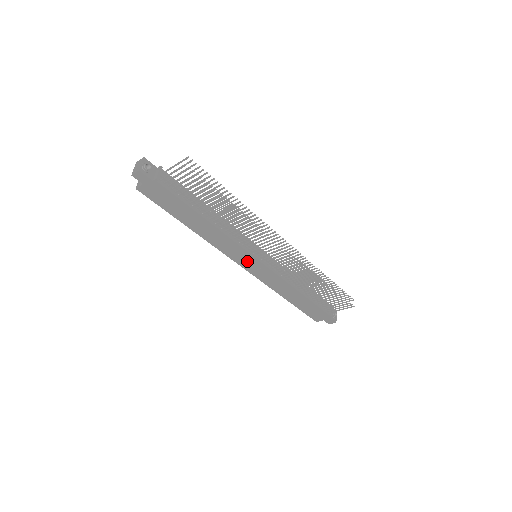
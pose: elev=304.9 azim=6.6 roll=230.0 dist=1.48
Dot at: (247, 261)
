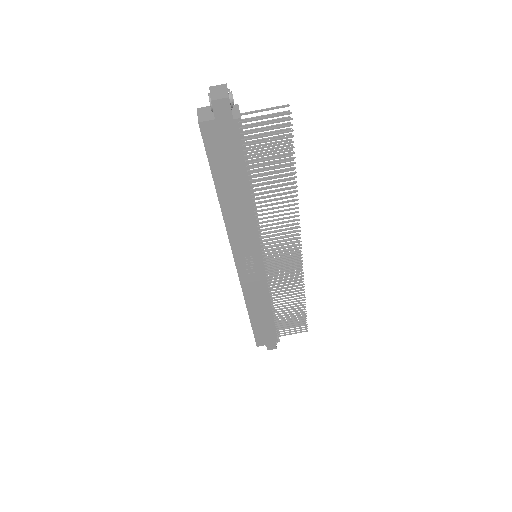
Dot at: (248, 260)
